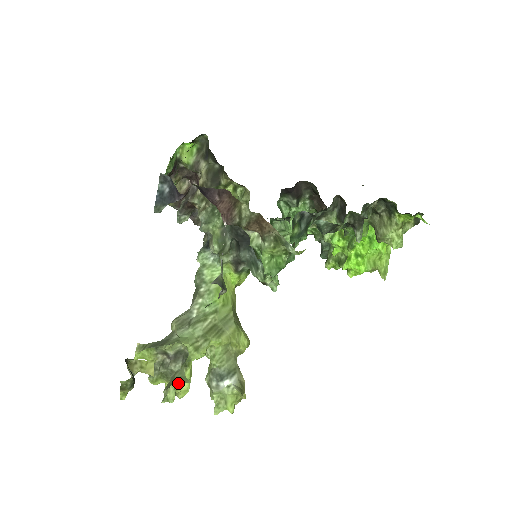
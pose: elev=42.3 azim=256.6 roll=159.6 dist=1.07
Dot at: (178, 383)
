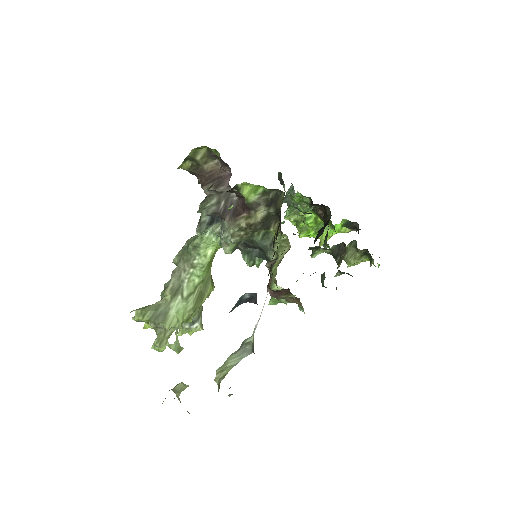
Dot at: occluded
